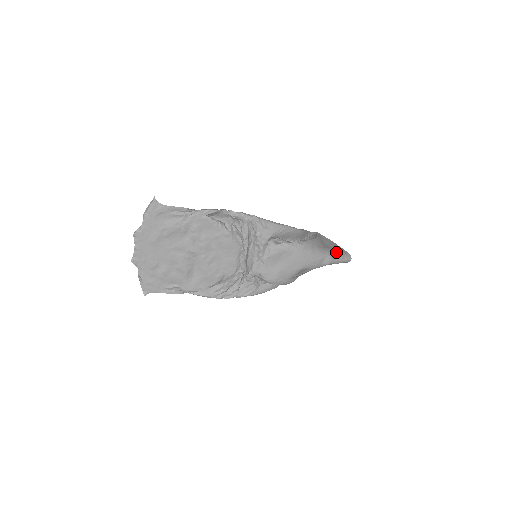
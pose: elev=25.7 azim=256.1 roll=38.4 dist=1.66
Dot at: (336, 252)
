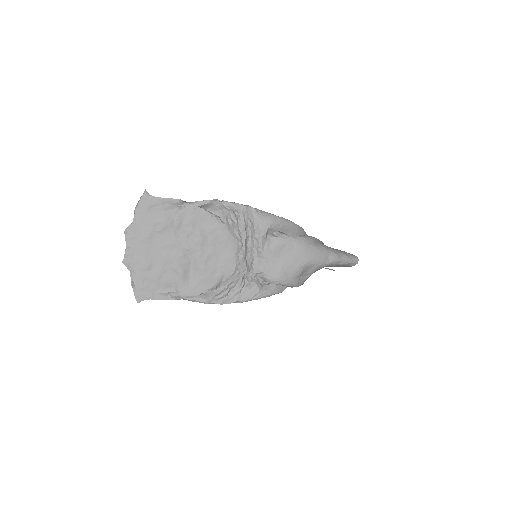
Dot at: (341, 251)
